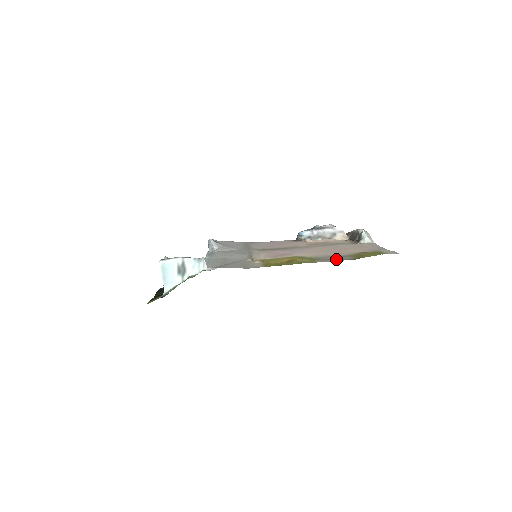
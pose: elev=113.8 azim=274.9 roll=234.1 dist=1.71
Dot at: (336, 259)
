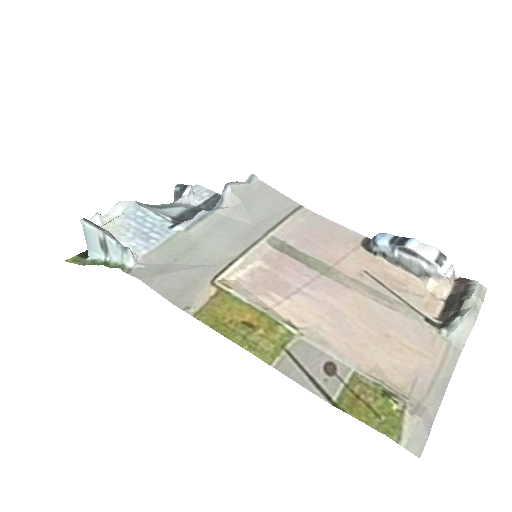
Dot at: (310, 376)
